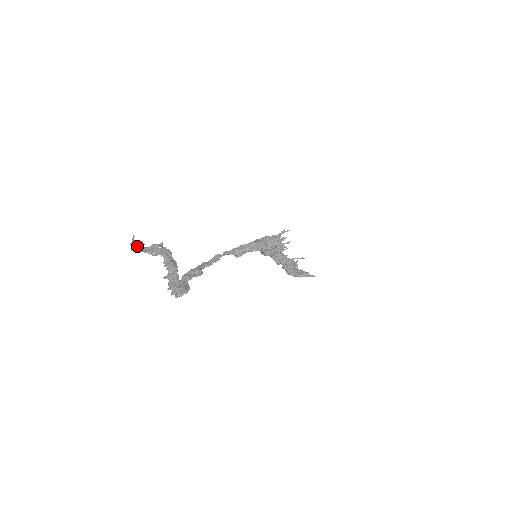
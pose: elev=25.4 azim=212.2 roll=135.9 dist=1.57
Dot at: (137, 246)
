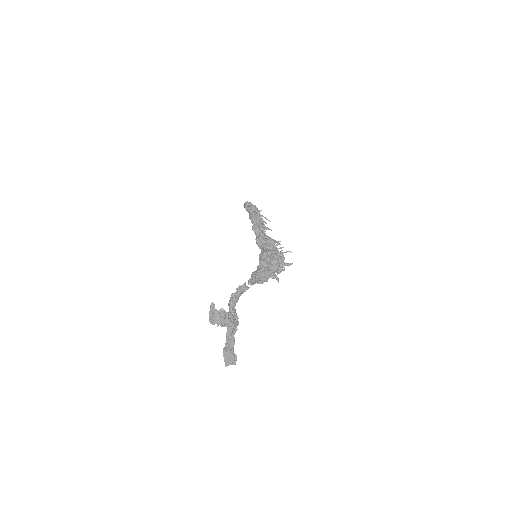
Dot at: (214, 318)
